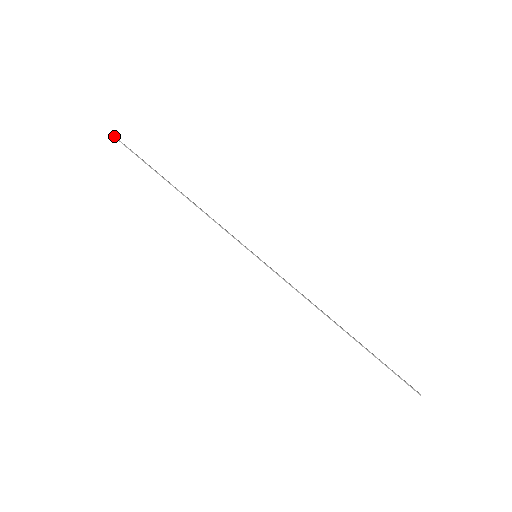
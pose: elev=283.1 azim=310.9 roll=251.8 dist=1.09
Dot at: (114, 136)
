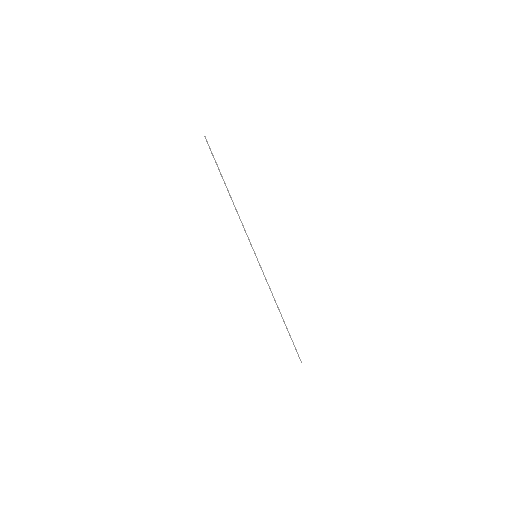
Dot at: occluded
